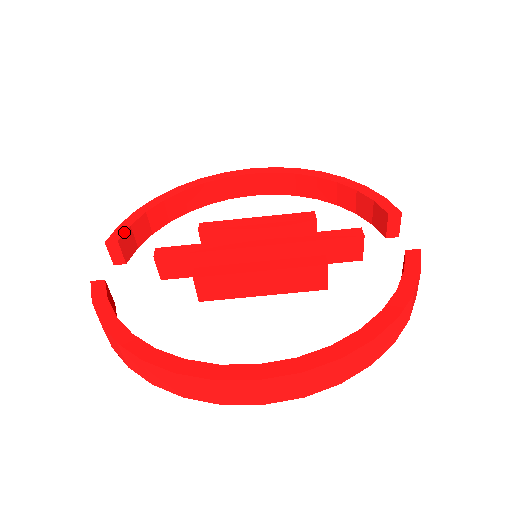
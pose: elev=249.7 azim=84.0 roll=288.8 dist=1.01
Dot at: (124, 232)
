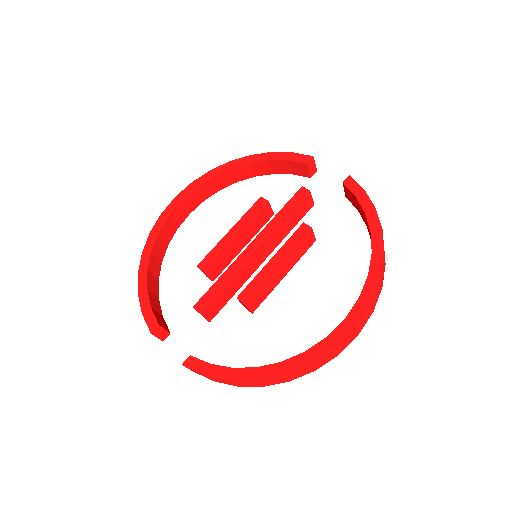
Dot at: (154, 316)
